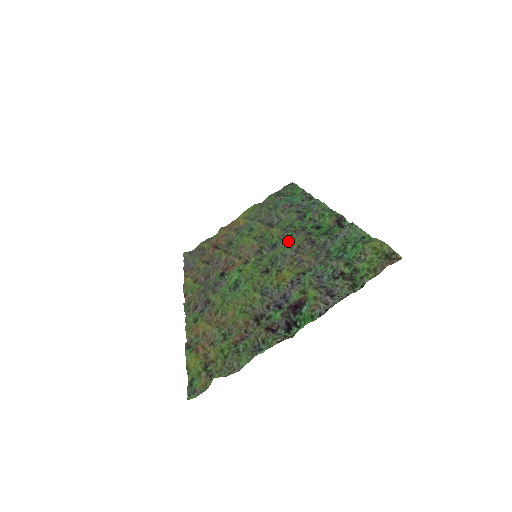
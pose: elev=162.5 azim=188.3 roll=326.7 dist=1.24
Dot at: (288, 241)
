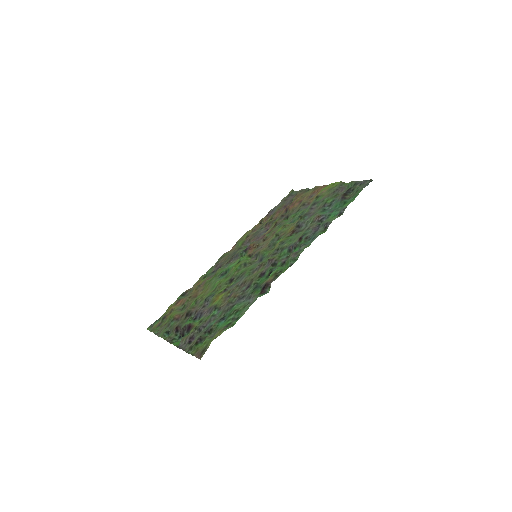
Dot at: (259, 266)
